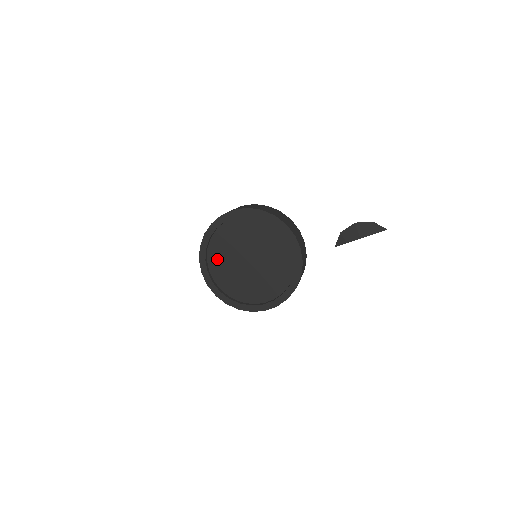
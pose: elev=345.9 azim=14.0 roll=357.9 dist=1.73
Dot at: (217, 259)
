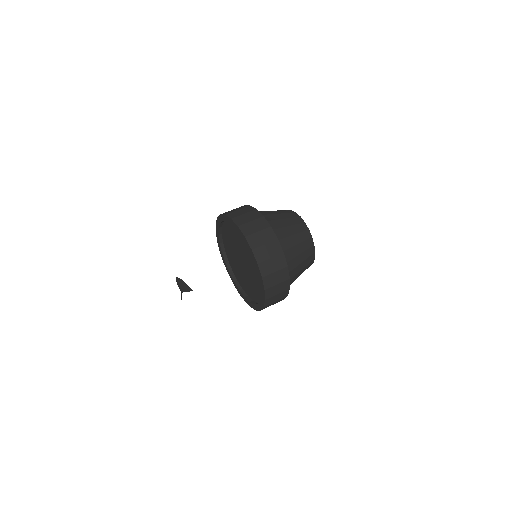
Dot at: (229, 253)
